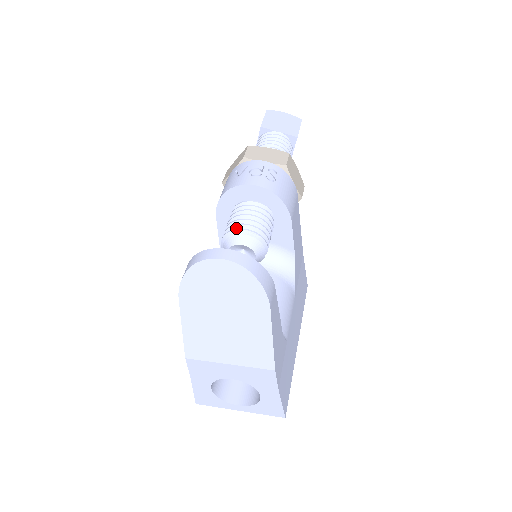
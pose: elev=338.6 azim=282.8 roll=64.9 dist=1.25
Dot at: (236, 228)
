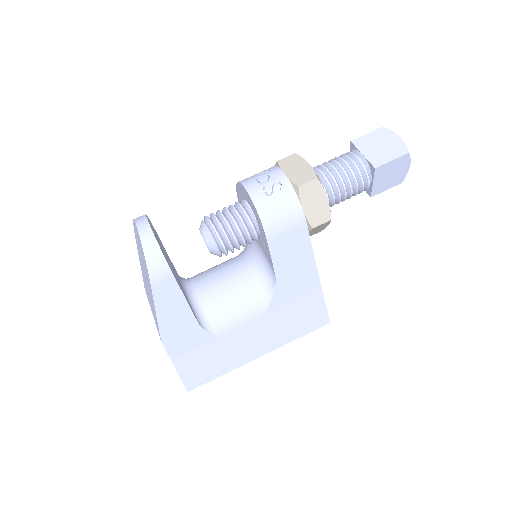
Dot at: (212, 216)
